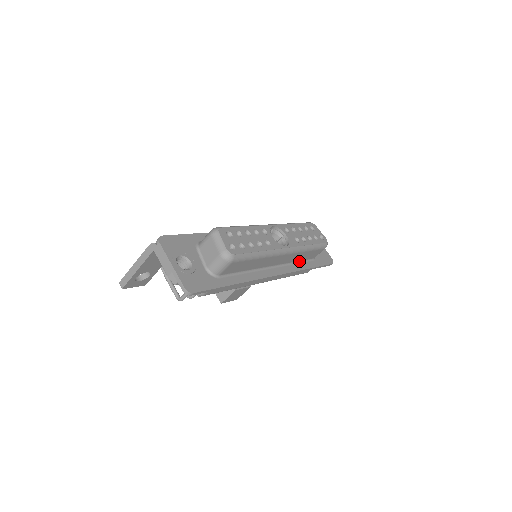
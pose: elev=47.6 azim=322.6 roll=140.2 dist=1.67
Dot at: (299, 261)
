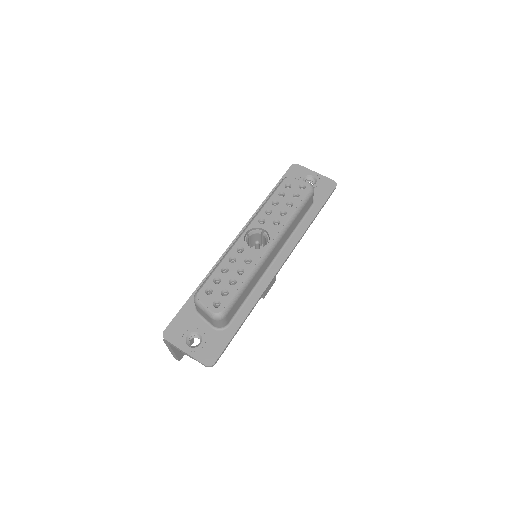
Dot at: (297, 224)
